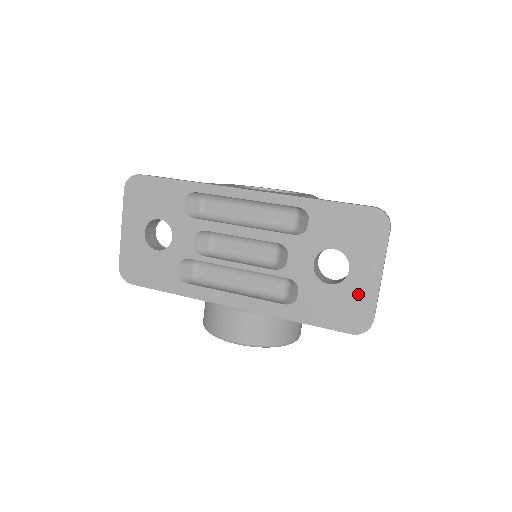
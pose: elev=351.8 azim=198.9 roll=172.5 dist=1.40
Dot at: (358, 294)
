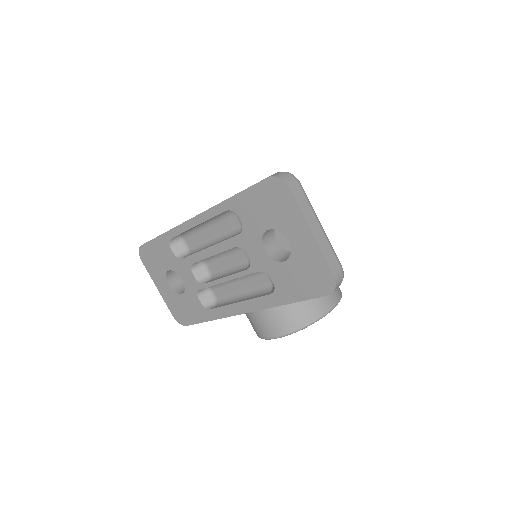
Dot at: (308, 258)
